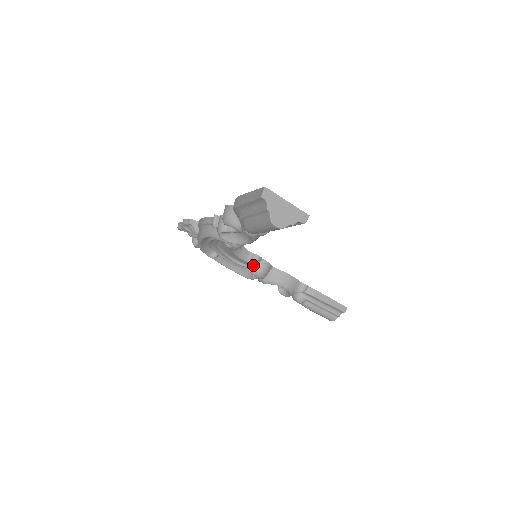
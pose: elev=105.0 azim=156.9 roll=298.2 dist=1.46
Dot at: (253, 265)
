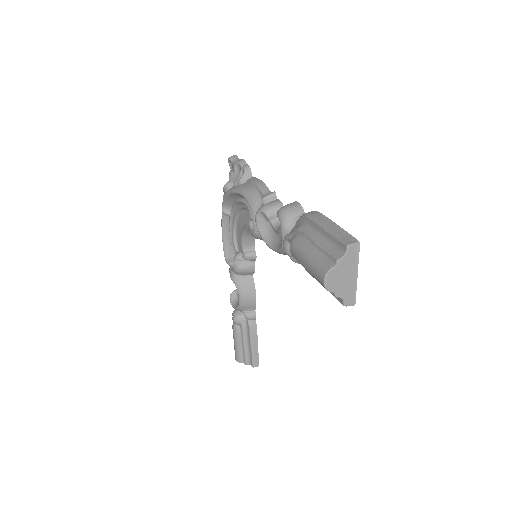
Dot at: (243, 257)
